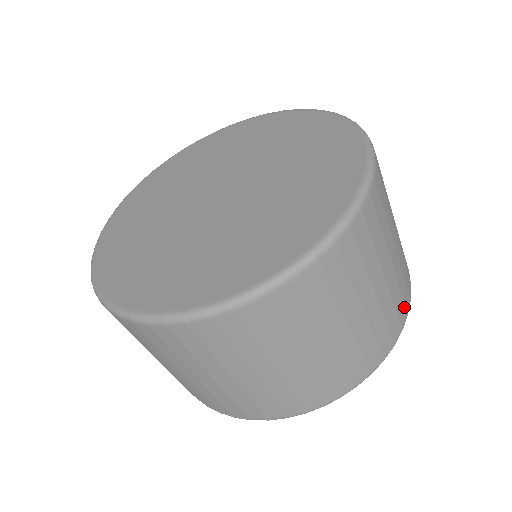
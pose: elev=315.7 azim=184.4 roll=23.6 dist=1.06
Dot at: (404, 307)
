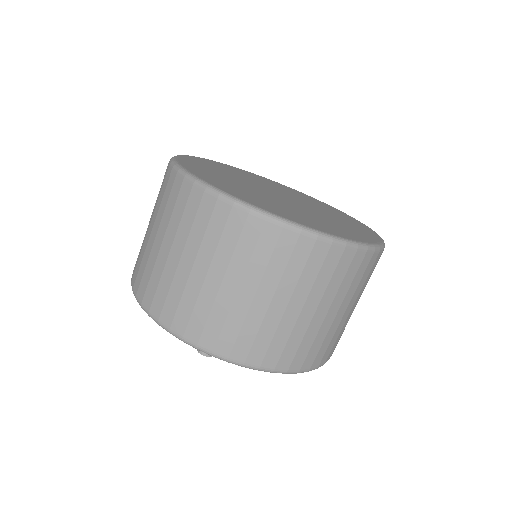
Dot at: (328, 354)
